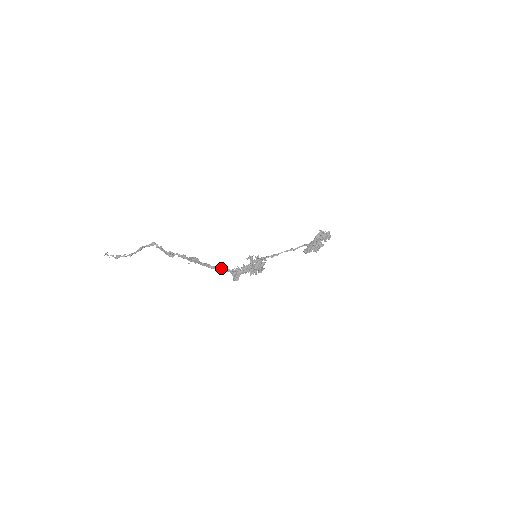
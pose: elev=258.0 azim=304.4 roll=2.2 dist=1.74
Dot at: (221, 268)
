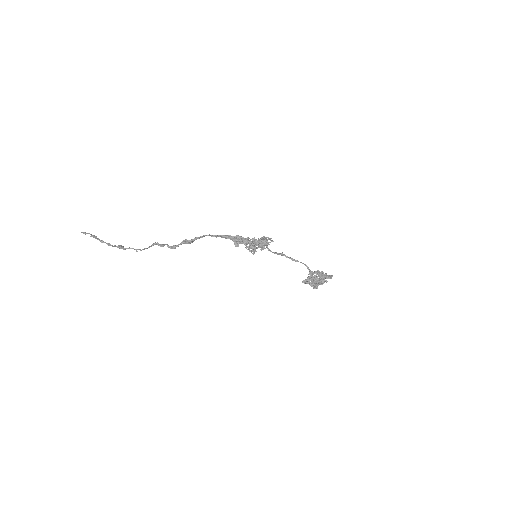
Dot at: (222, 235)
